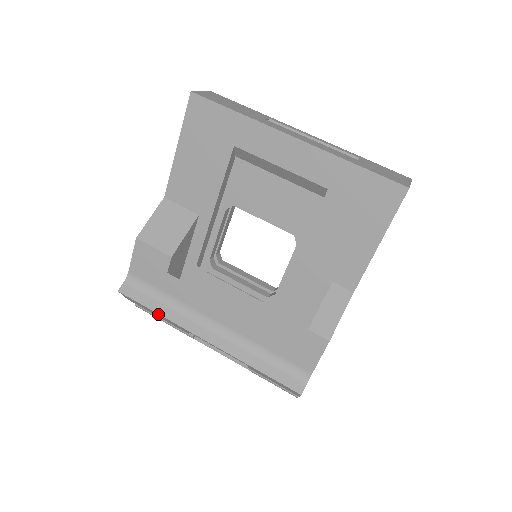
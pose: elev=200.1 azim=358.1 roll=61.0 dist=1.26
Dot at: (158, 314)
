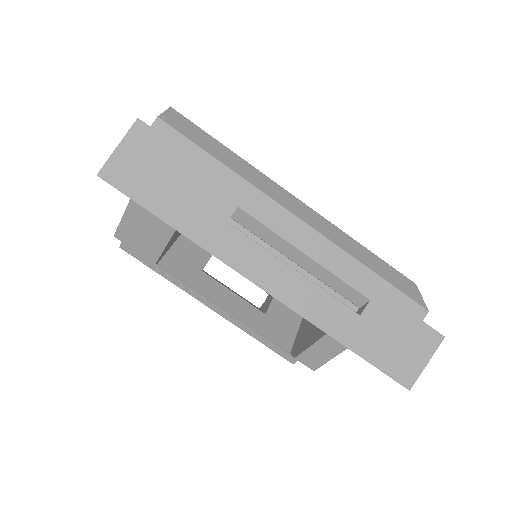
Dot at: (162, 274)
